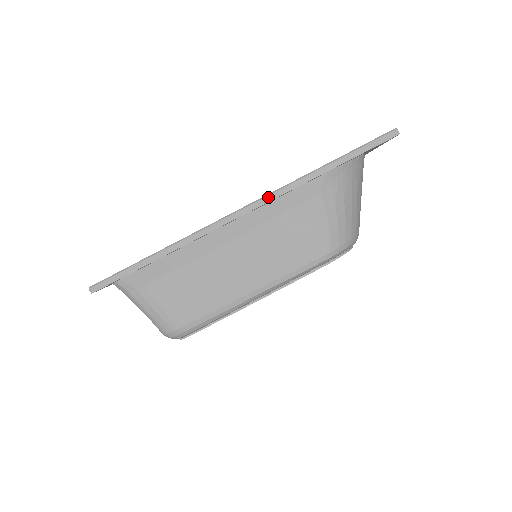
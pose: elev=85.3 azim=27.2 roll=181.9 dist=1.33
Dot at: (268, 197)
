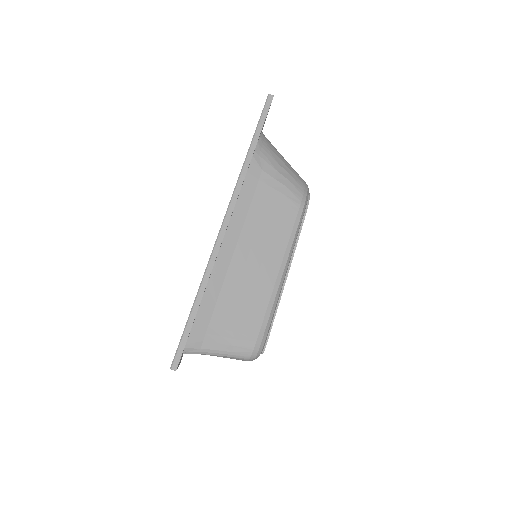
Dot at: (234, 197)
